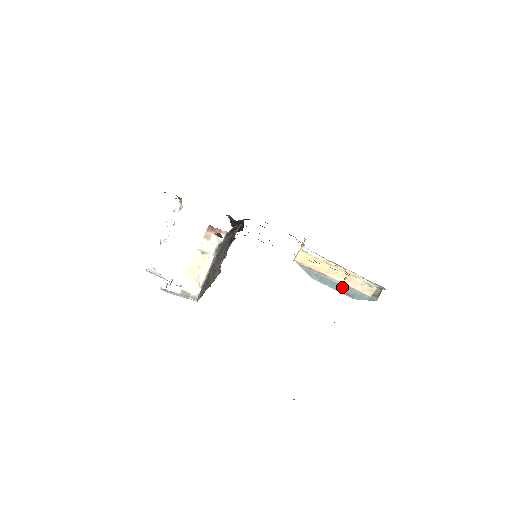
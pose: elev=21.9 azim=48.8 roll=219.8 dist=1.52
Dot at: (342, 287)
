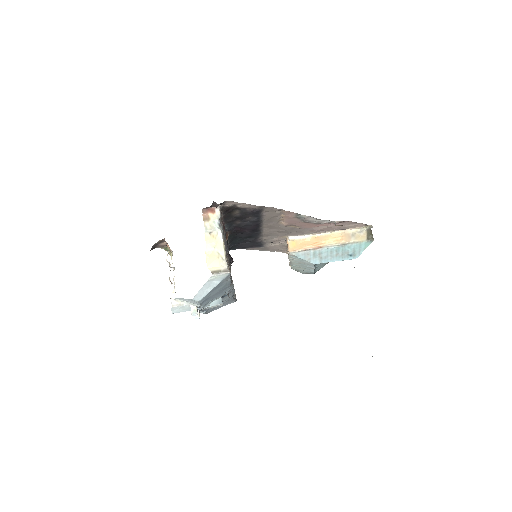
Dot at: (340, 250)
